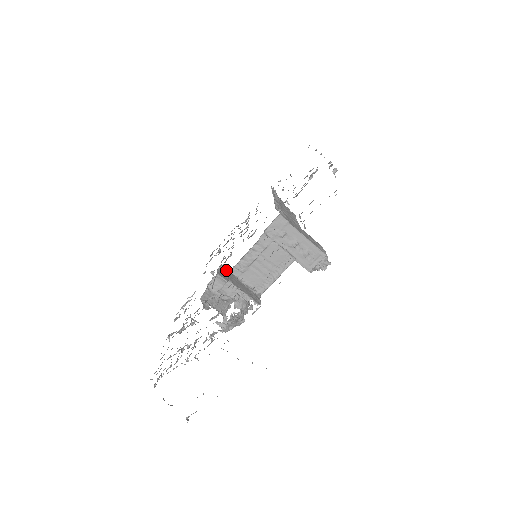
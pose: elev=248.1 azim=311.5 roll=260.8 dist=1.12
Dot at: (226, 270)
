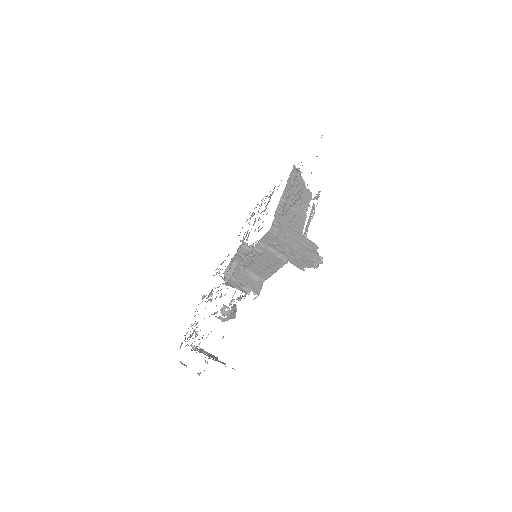
Dot at: (247, 246)
